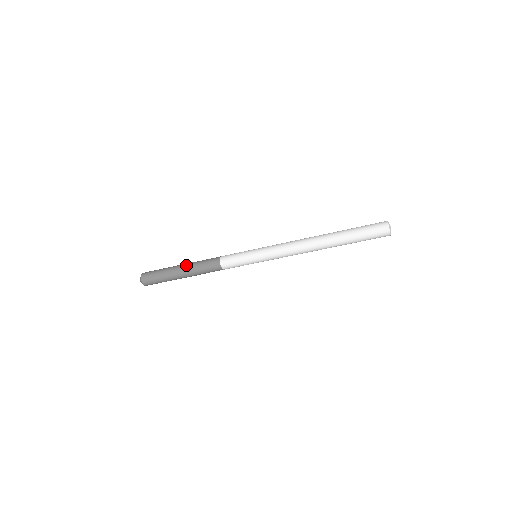
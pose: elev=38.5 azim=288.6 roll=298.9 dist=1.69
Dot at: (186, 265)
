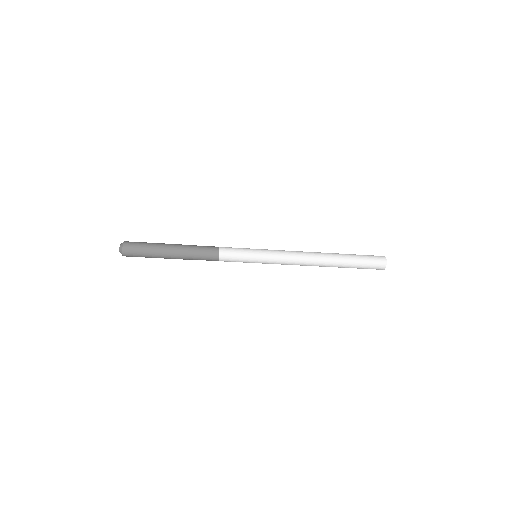
Dot at: (180, 244)
